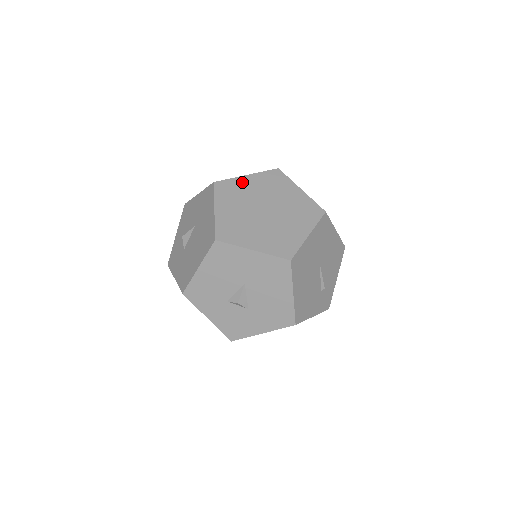
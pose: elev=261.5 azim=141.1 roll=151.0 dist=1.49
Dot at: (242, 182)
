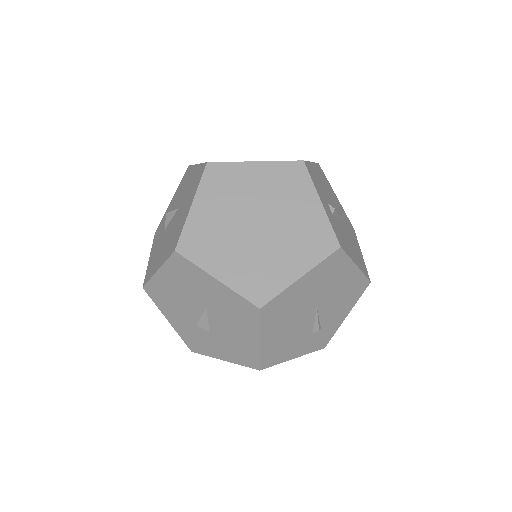
Dot at: (244, 171)
